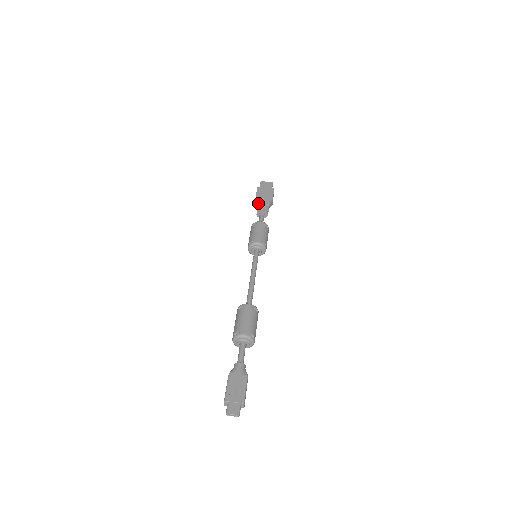
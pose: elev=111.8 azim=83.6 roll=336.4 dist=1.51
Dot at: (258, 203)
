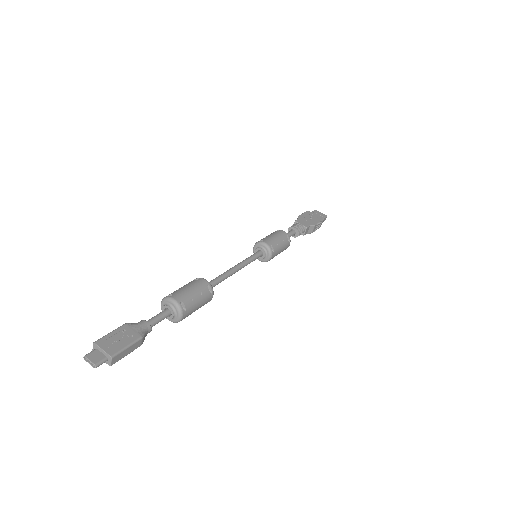
Dot at: (296, 220)
